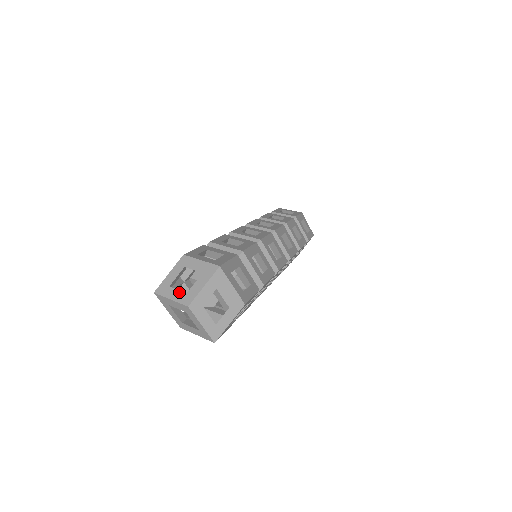
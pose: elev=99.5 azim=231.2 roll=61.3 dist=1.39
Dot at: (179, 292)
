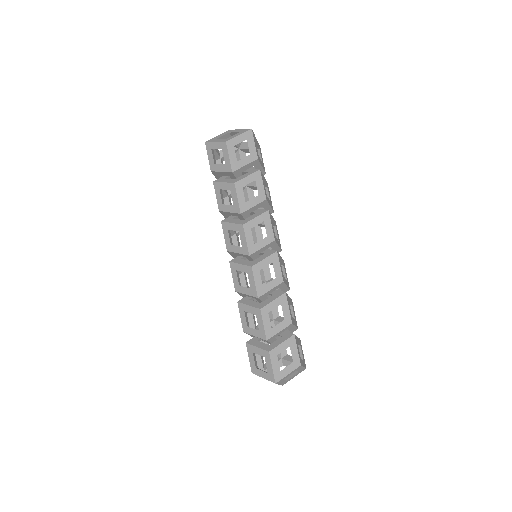
Dot at: occluded
